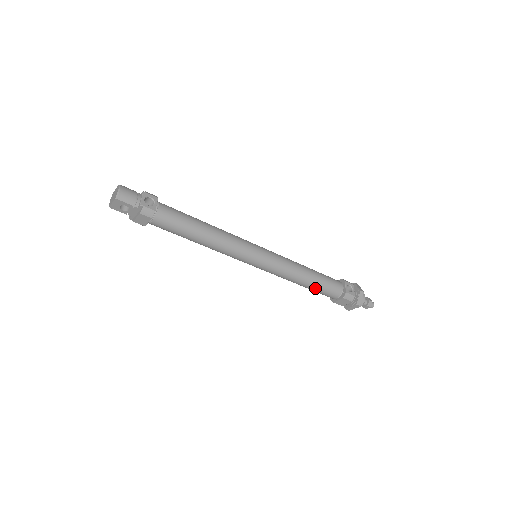
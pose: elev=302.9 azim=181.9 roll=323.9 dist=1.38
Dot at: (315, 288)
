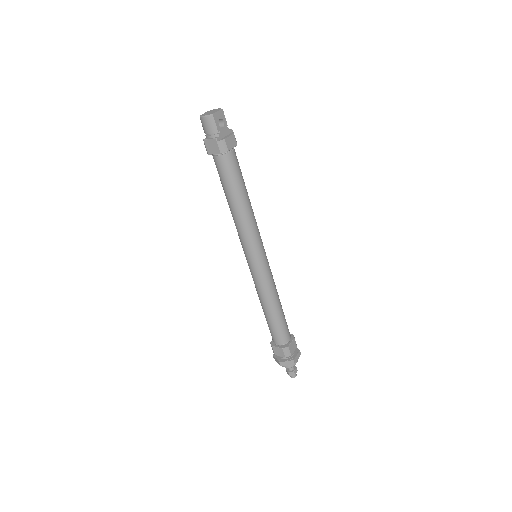
Dot at: (283, 316)
